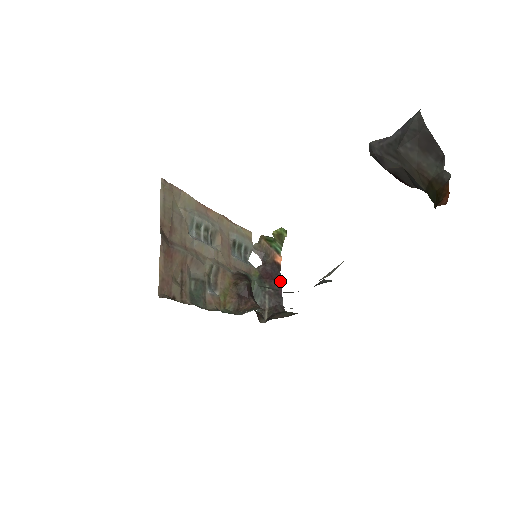
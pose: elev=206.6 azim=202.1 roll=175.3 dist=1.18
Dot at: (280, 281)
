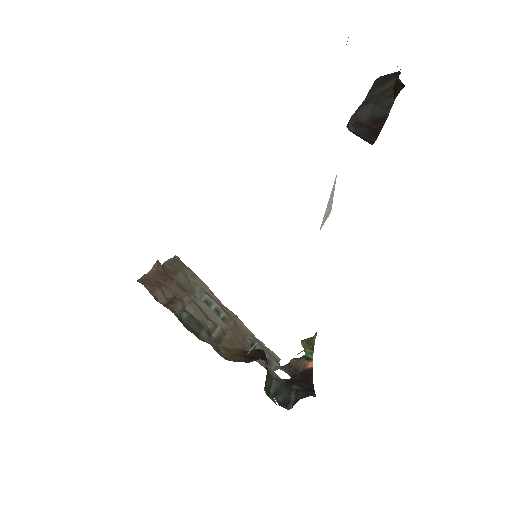
Dot at: (312, 381)
